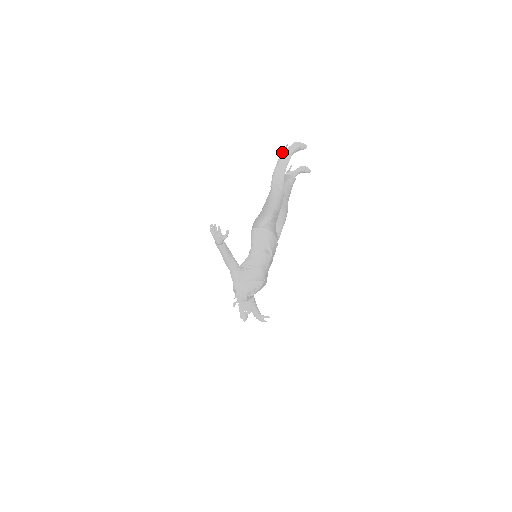
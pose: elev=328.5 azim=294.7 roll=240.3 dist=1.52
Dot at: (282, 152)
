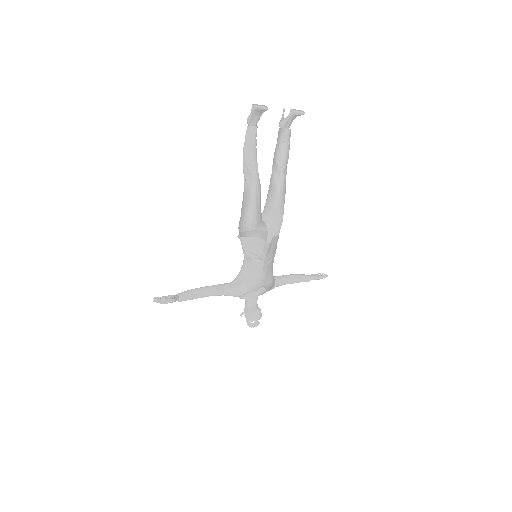
Dot at: (247, 122)
